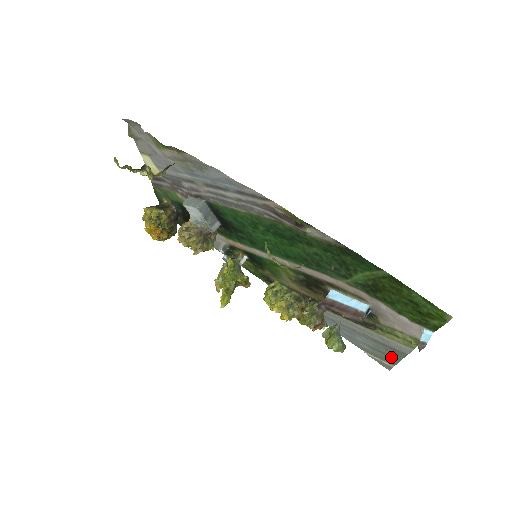
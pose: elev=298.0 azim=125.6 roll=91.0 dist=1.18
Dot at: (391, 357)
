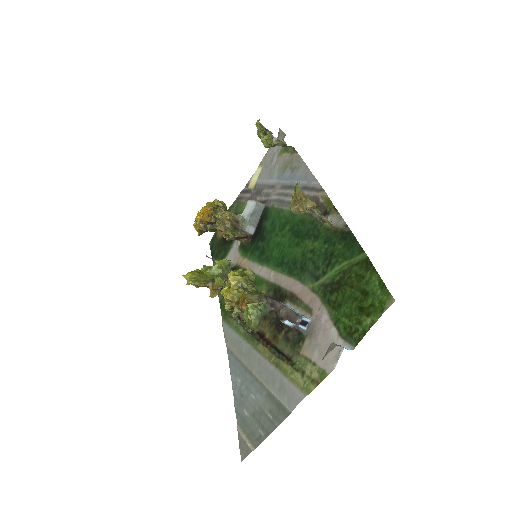
Dot at: (265, 428)
